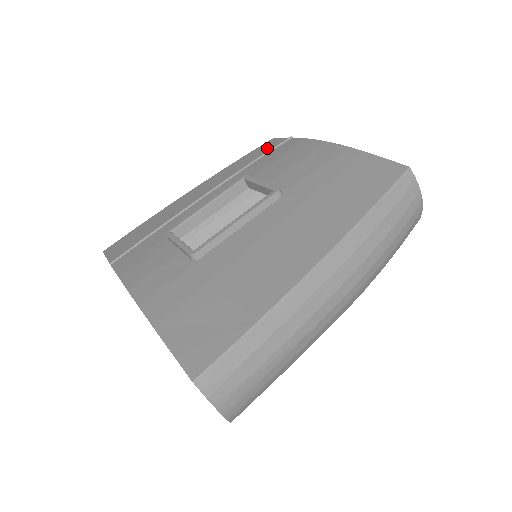
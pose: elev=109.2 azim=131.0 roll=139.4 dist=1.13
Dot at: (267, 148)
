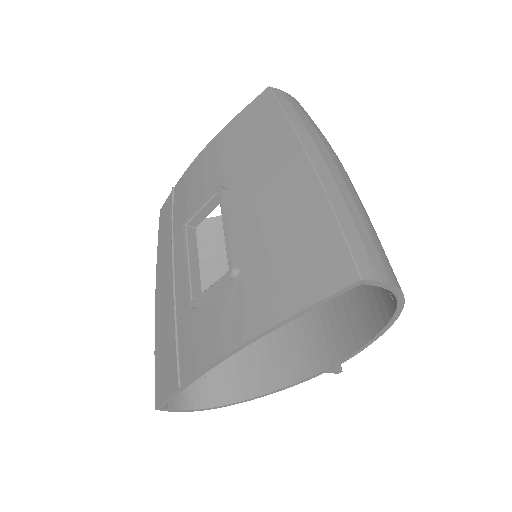
Dot at: (167, 213)
